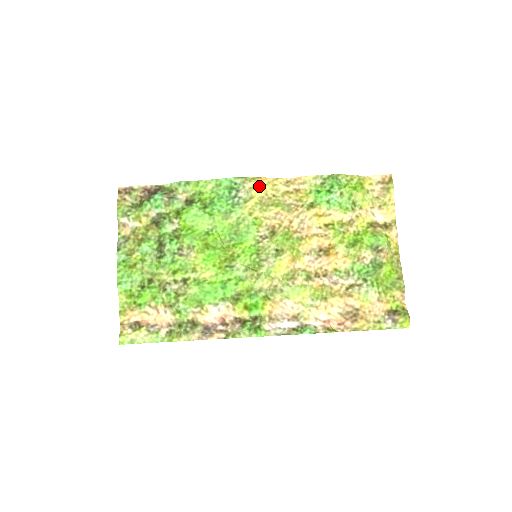
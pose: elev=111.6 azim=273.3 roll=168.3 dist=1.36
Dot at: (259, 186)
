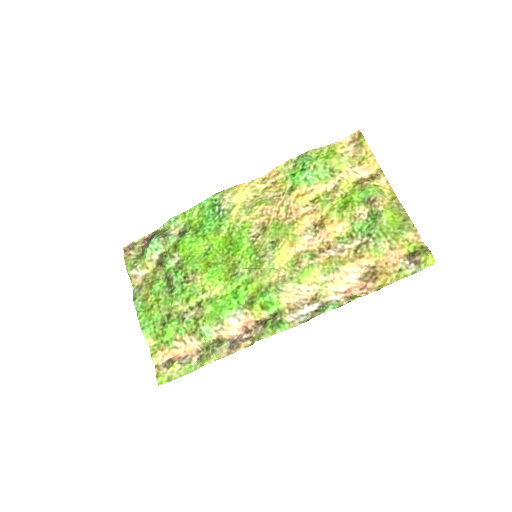
Dot at: (237, 193)
